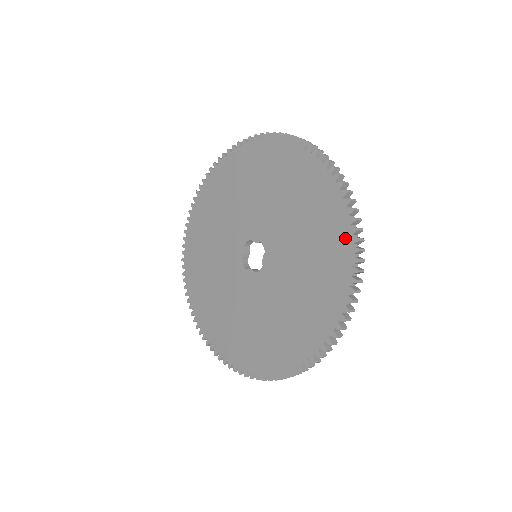
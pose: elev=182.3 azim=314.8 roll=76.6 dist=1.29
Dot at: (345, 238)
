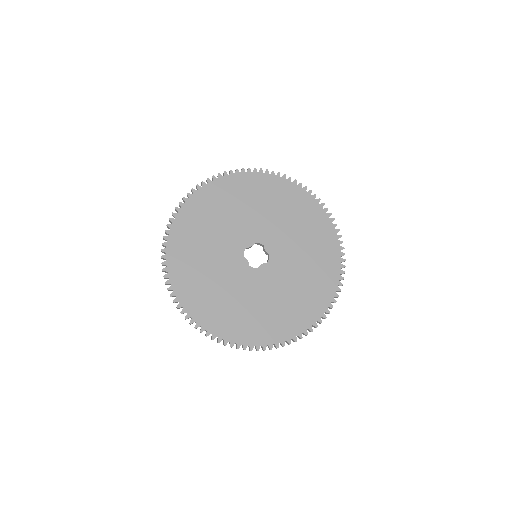
Dot at: (320, 310)
